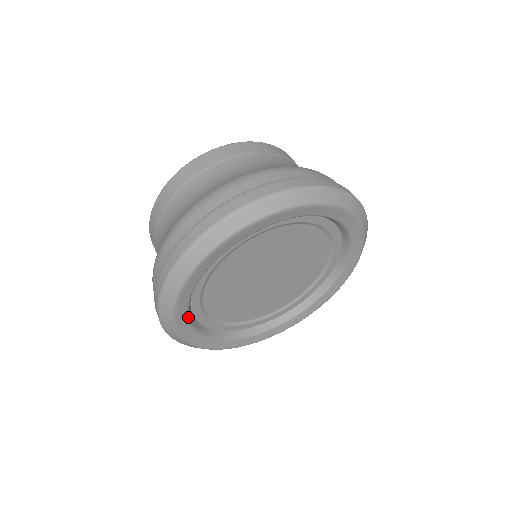
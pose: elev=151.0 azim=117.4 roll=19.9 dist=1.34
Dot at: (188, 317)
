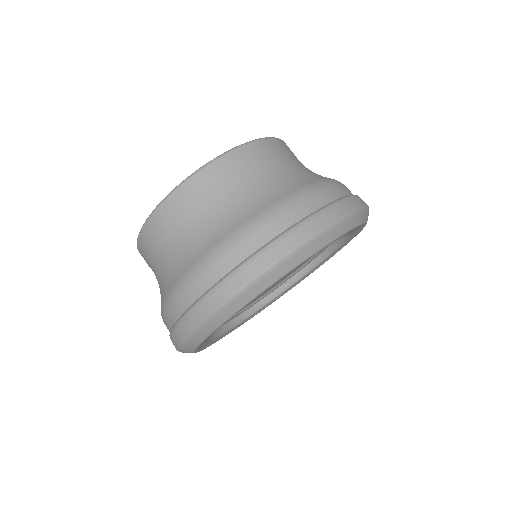
Dot at: occluded
